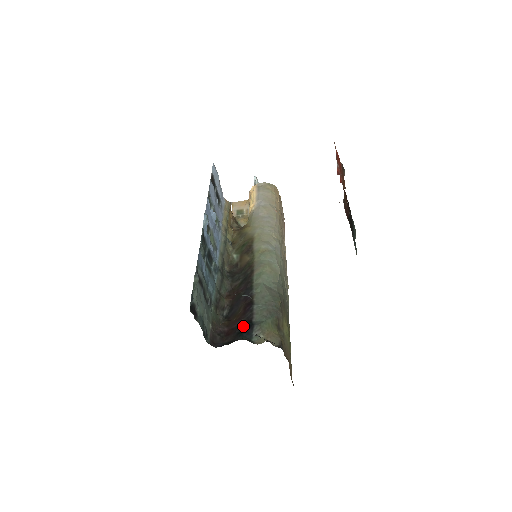
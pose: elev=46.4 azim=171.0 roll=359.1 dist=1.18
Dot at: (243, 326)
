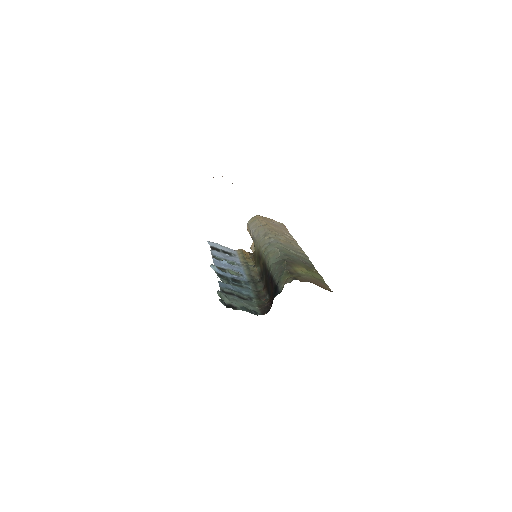
Dot at: (274, 292)
